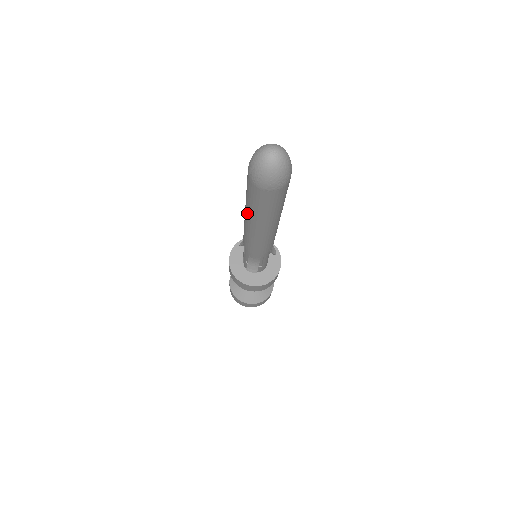
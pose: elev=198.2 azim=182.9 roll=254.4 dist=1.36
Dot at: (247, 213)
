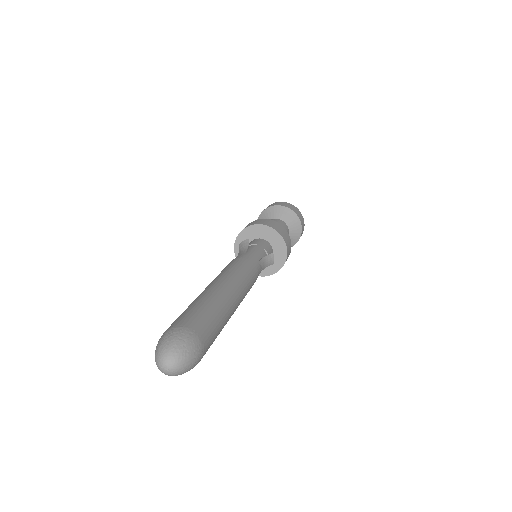
Dot at: occluded
